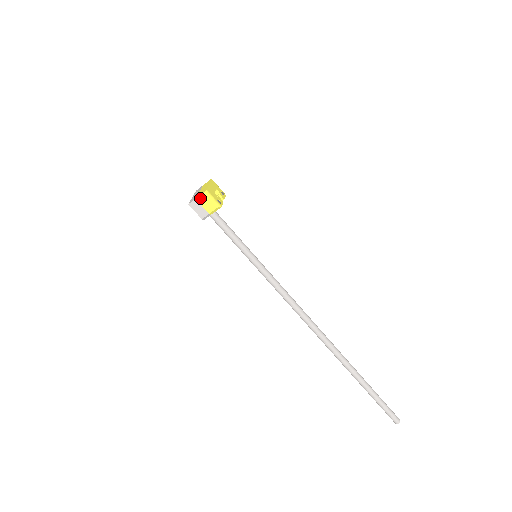
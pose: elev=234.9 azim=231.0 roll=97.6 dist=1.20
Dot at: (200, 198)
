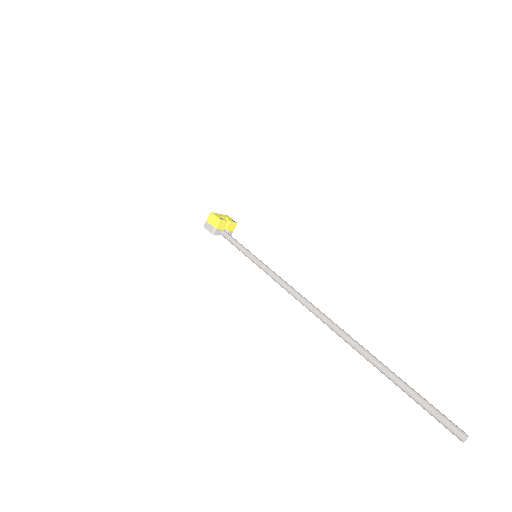
Dot at: (208, 219)
